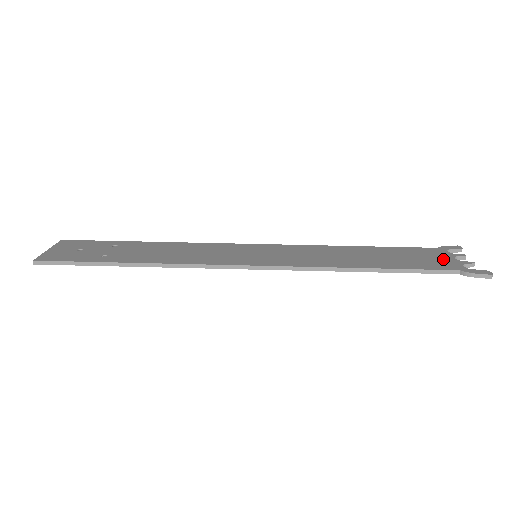
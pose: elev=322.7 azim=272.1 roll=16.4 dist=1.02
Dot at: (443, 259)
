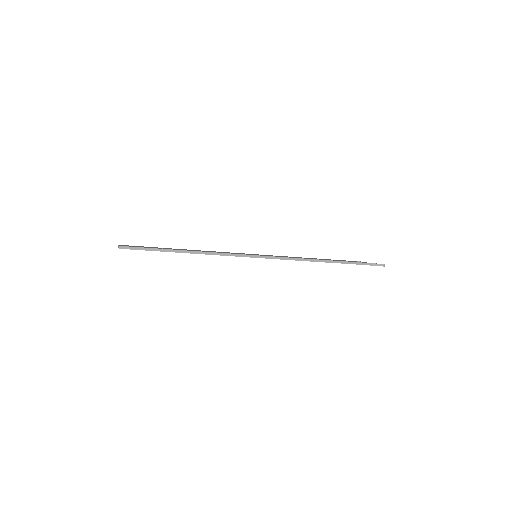
Dot at: occluded
